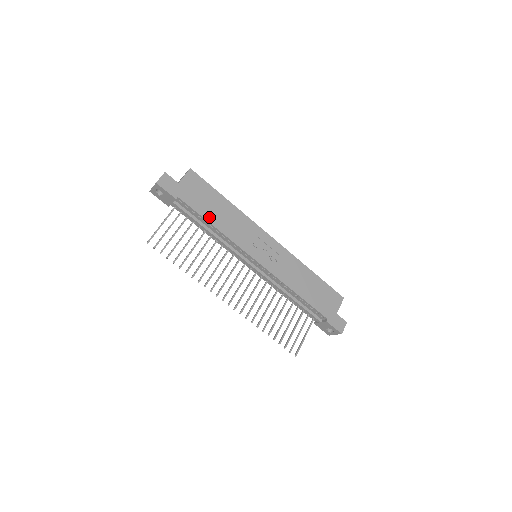
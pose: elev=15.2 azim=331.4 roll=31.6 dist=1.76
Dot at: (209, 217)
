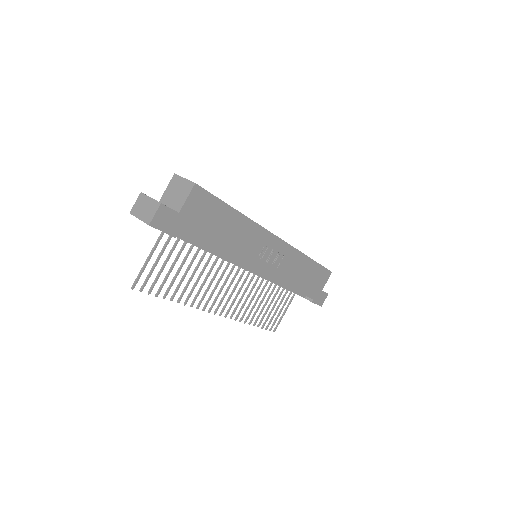
Dot at: (215, 244)
